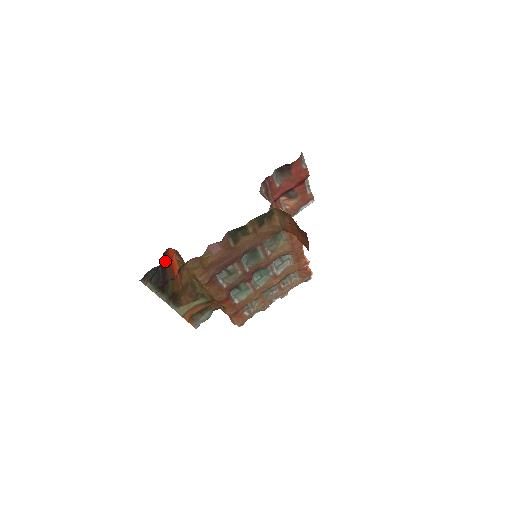
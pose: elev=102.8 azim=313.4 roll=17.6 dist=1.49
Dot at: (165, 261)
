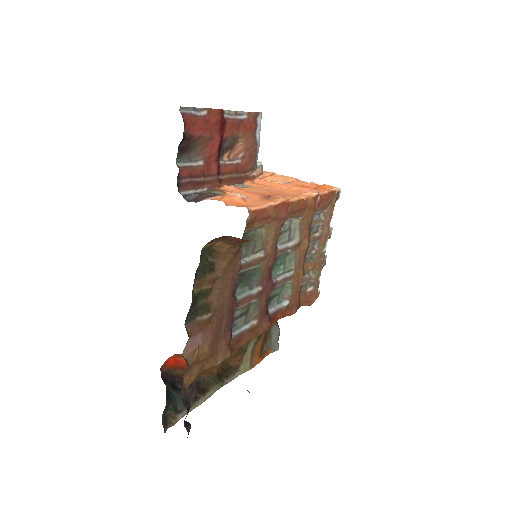
Dot at: (174, 374)
